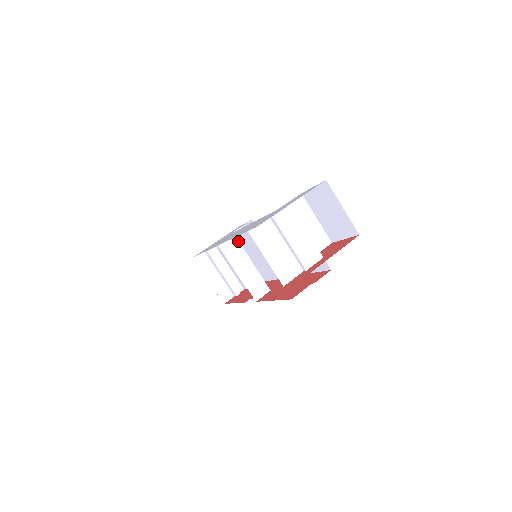
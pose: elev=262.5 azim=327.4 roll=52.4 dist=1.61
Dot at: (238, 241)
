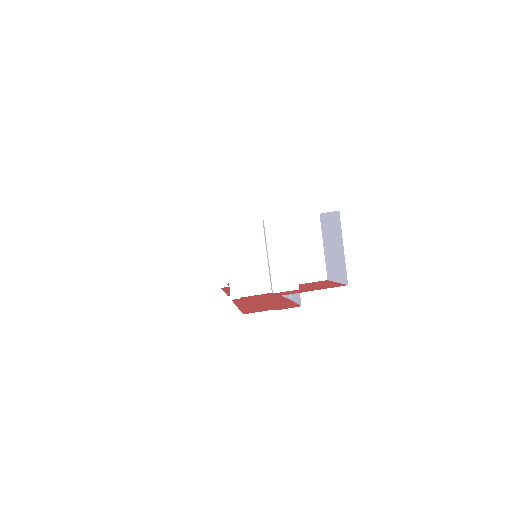
Dot at: occluded
